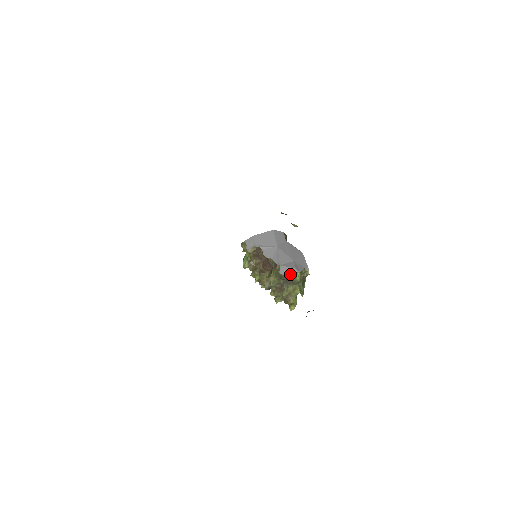
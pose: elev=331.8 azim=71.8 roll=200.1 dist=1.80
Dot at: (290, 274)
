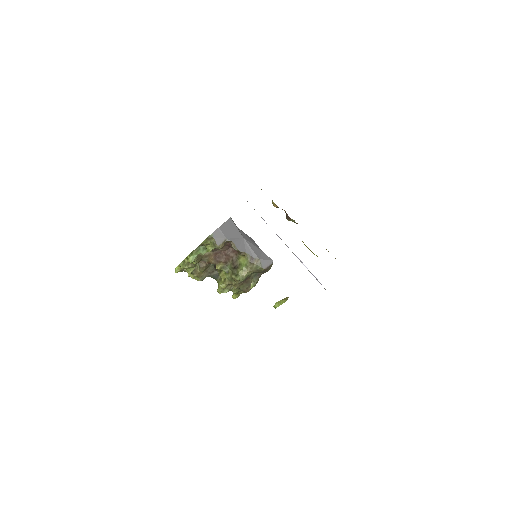
Dot at: (269, 267)
